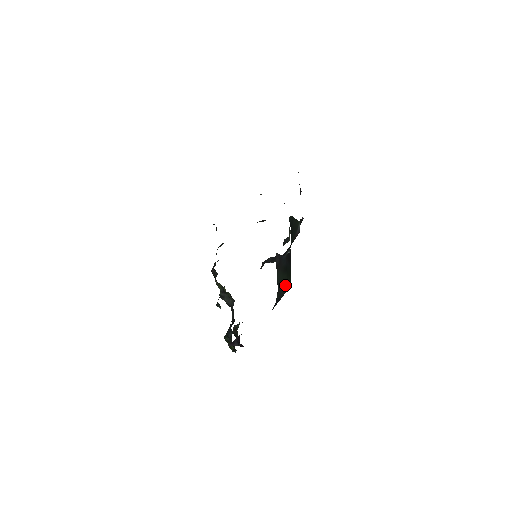
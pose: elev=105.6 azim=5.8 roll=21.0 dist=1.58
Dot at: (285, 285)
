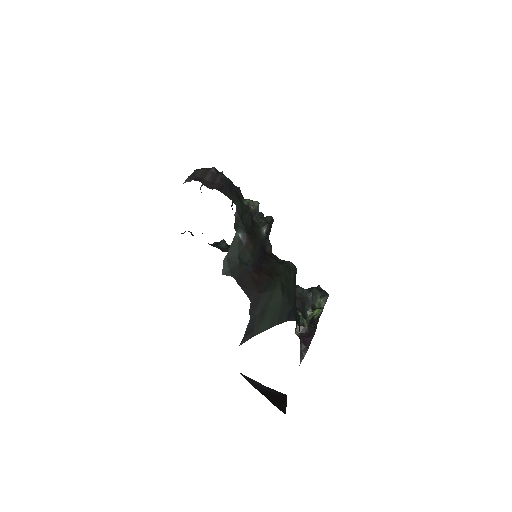
Dot at: (278, 306)
